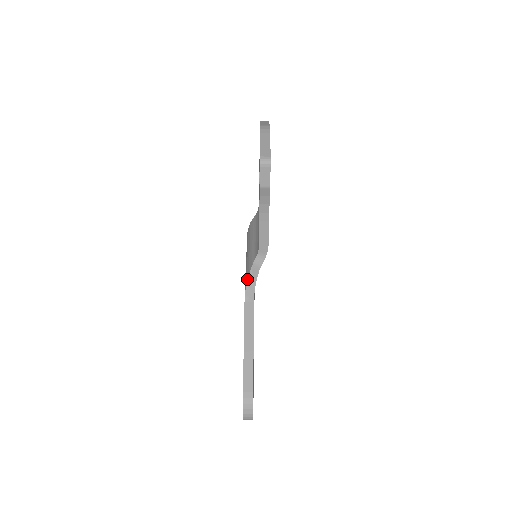
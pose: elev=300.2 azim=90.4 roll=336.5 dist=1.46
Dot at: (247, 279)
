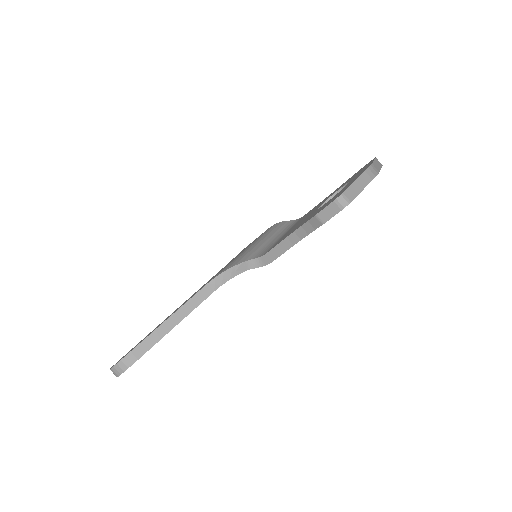
Dot at: (229, 268)
